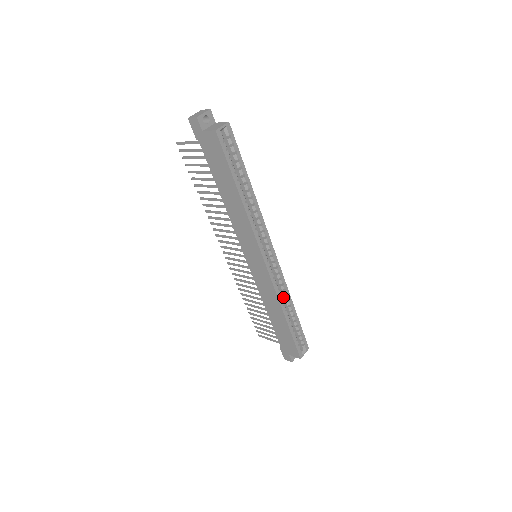
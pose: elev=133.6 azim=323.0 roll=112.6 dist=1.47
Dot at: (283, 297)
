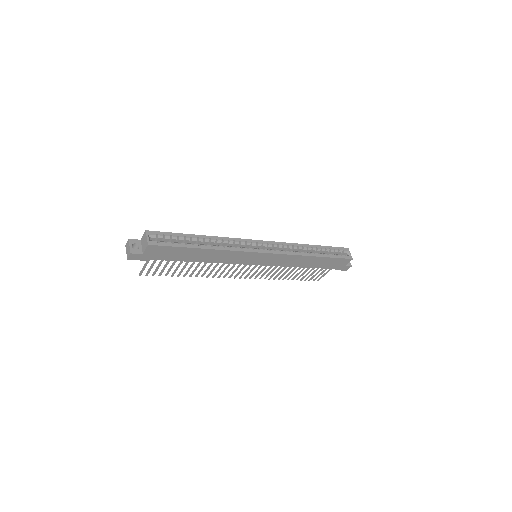
Dot at: (298, 250)
